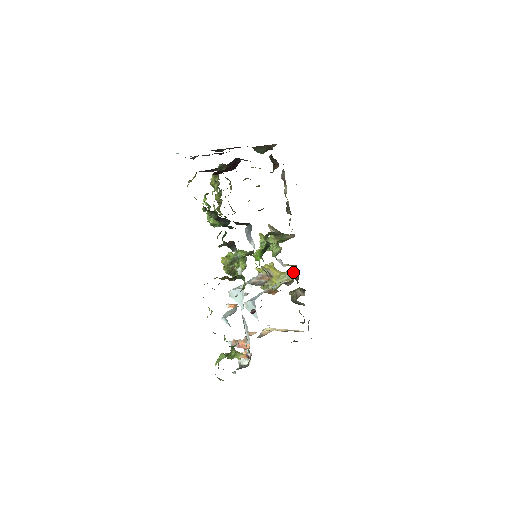
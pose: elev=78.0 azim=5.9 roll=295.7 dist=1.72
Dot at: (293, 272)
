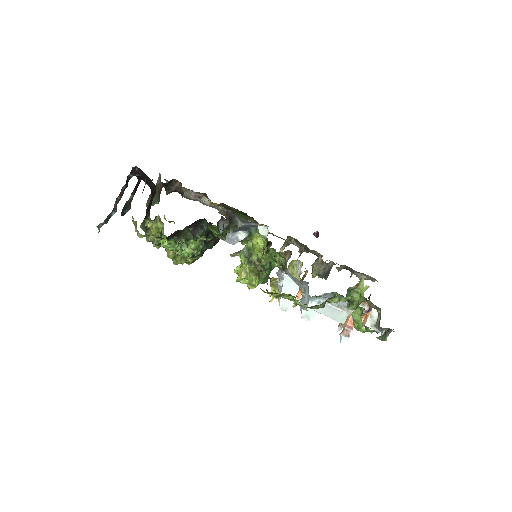
Dot at: (292, 241)
